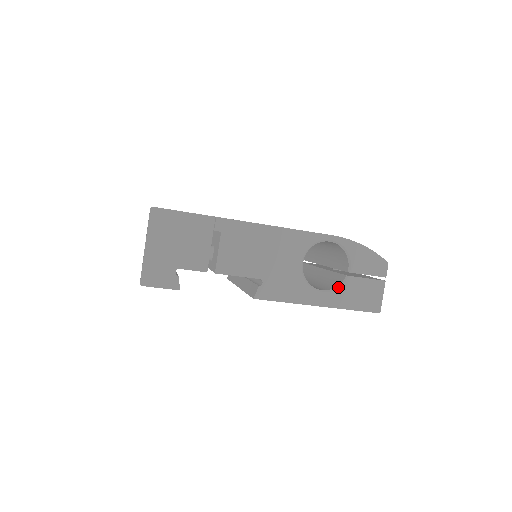
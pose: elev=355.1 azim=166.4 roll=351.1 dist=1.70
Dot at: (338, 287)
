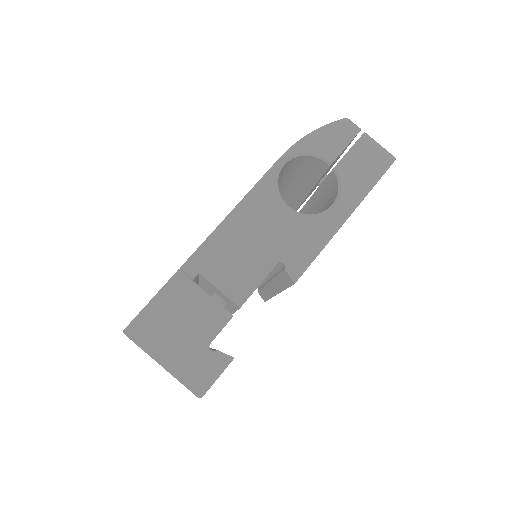
Dot at: (340, 186)
